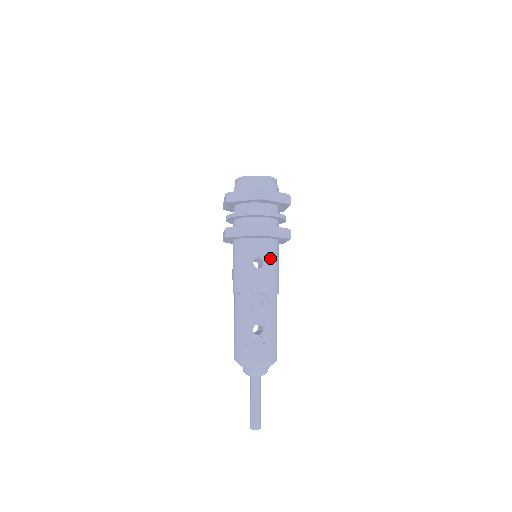
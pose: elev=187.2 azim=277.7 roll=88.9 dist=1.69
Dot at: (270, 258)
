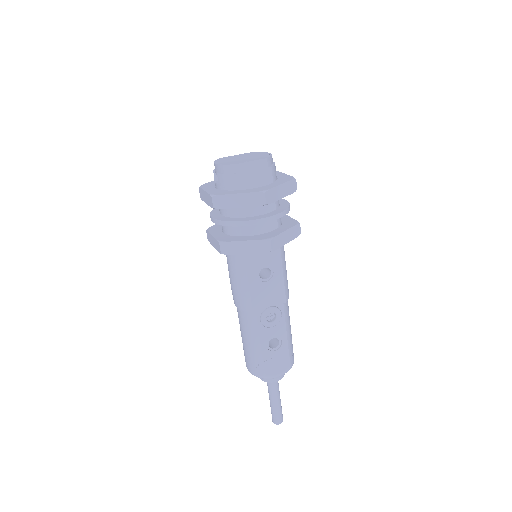
Dot at: (278, 264)
